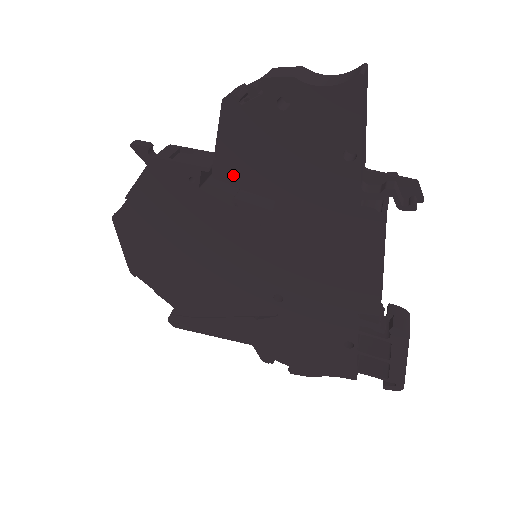
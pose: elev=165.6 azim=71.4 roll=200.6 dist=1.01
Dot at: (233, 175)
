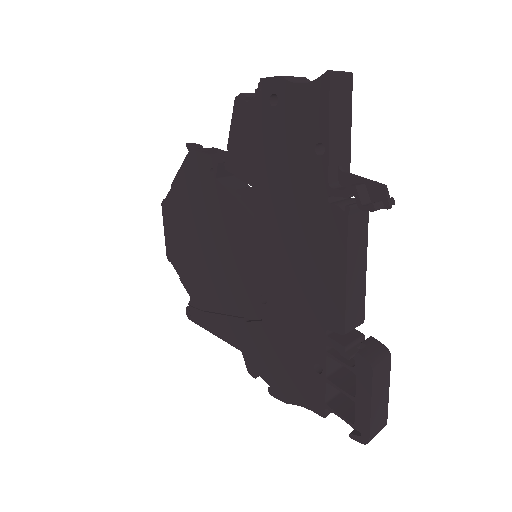
Dot at: (238, 167)
